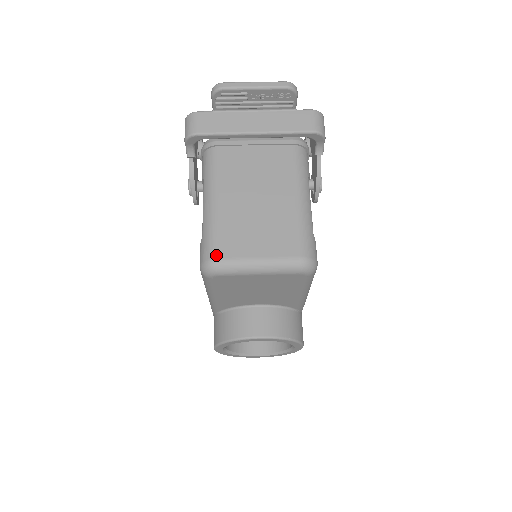
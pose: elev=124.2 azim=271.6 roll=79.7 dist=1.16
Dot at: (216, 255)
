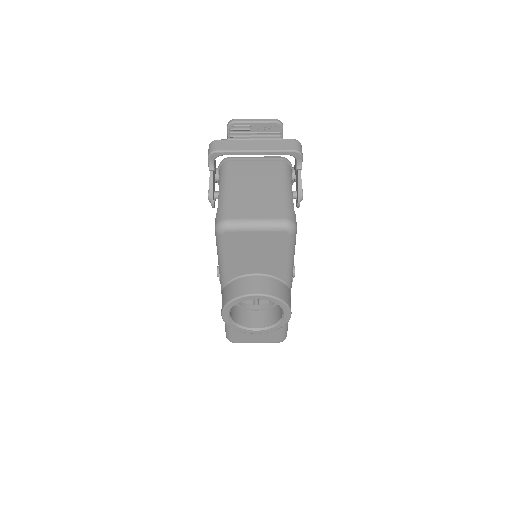
Dot at: (226, 217)
